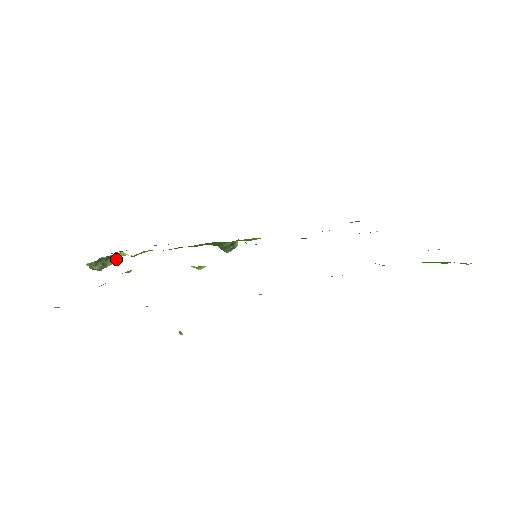
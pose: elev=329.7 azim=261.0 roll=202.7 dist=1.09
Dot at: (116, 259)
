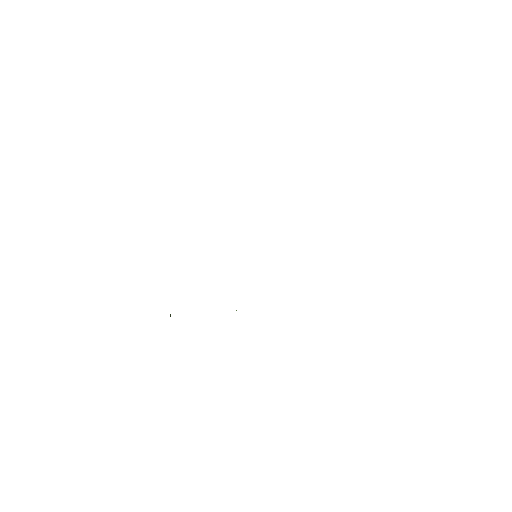
Dot at: occluded
